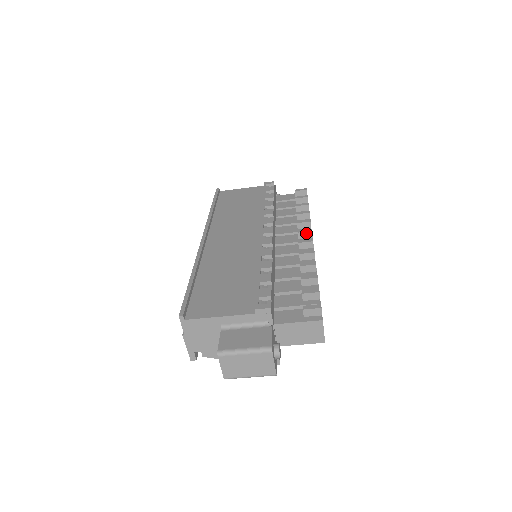
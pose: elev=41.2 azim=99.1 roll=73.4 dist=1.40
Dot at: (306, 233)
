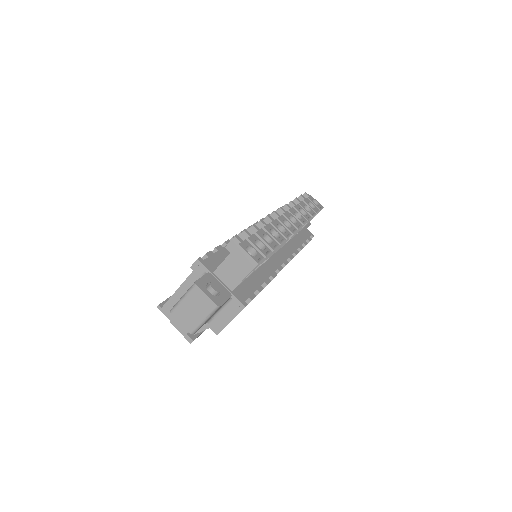
Dot at: (278, 213)
